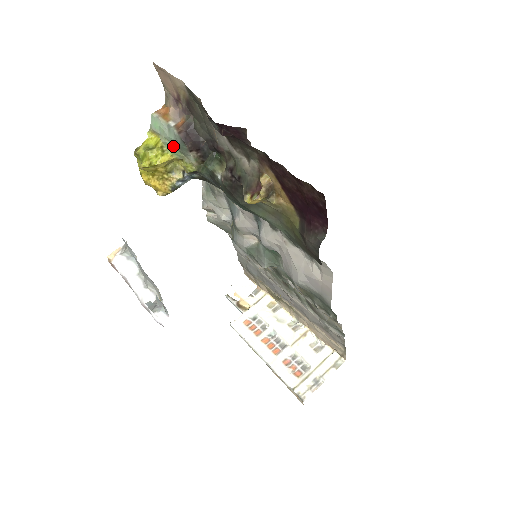
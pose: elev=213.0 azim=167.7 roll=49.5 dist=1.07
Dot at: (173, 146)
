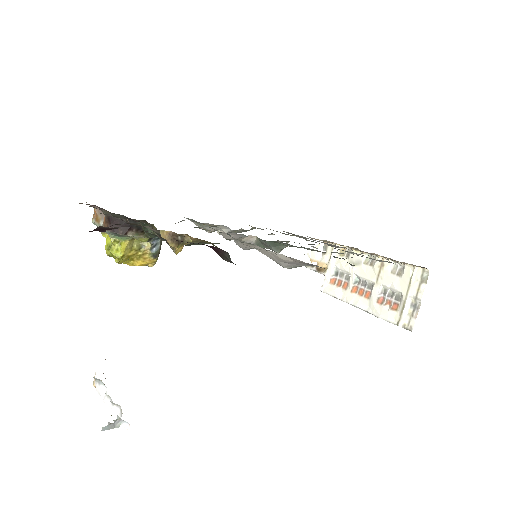
Dot at: (117, 236)
